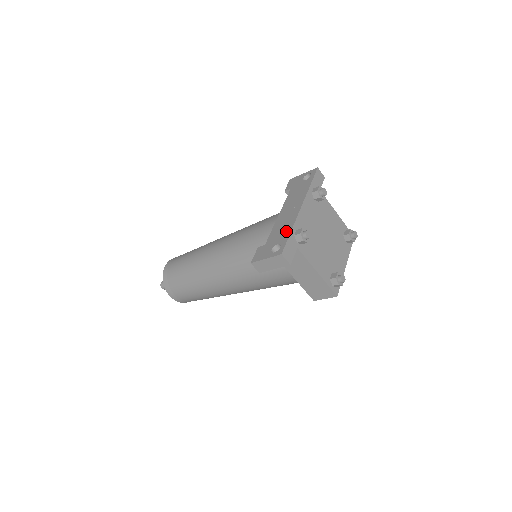
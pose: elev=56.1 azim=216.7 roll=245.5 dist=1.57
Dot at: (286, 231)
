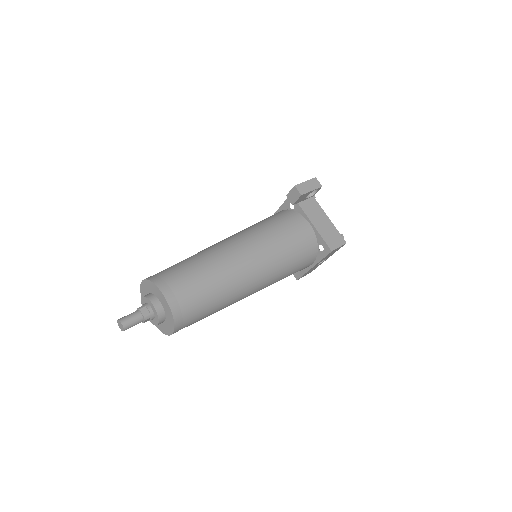
Dot at: occluded
